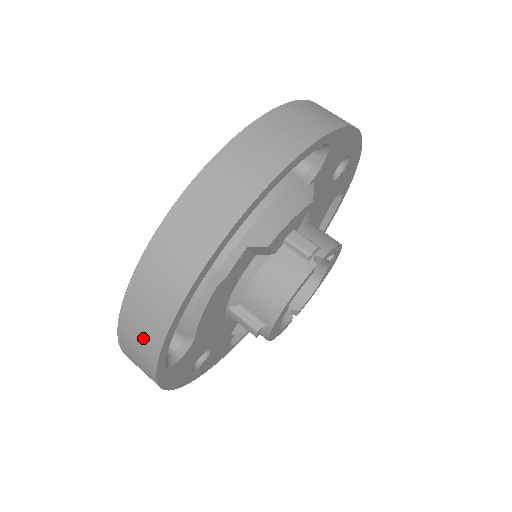
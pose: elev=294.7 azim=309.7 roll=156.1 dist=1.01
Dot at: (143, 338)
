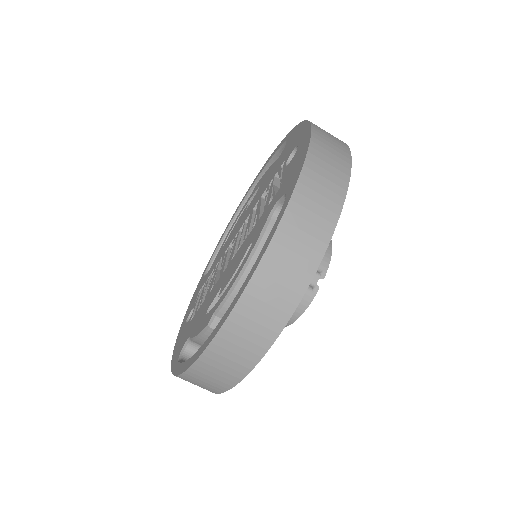
Dot at: (201, 387)
